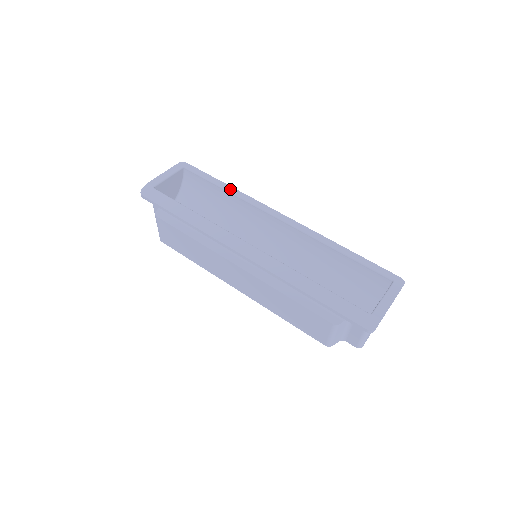
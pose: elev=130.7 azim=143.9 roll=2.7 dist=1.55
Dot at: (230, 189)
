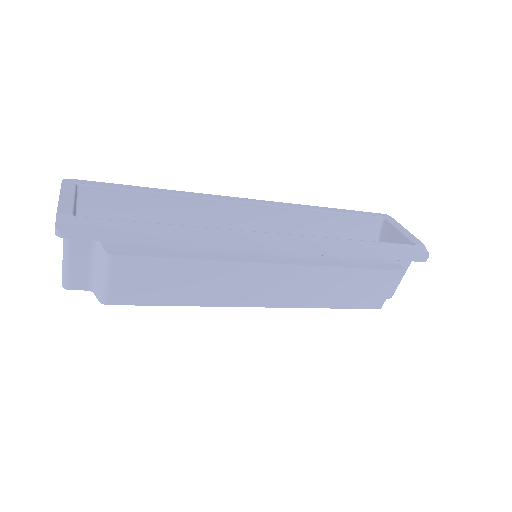
Dot at: (168, 192)
